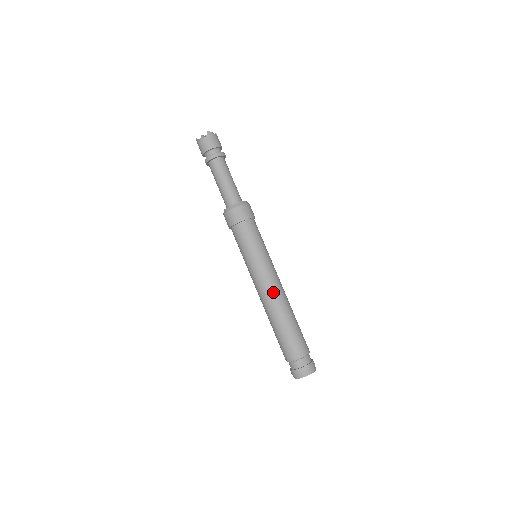
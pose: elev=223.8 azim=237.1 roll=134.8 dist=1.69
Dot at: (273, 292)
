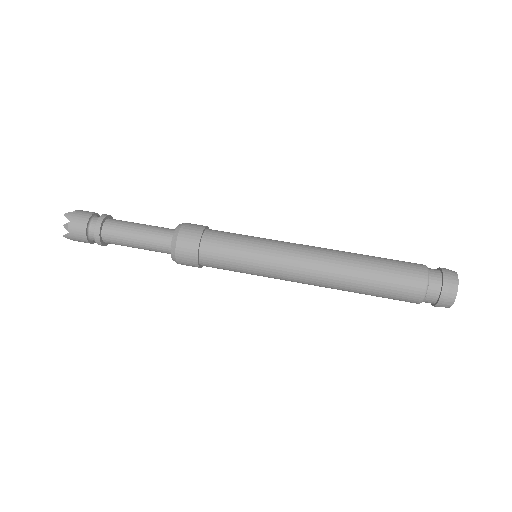
Dot at: (316, 259)
